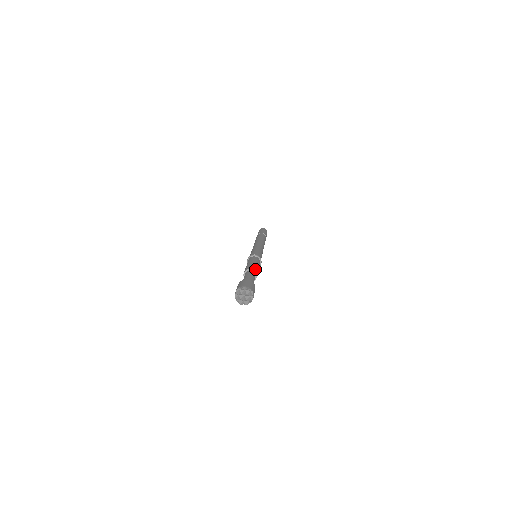
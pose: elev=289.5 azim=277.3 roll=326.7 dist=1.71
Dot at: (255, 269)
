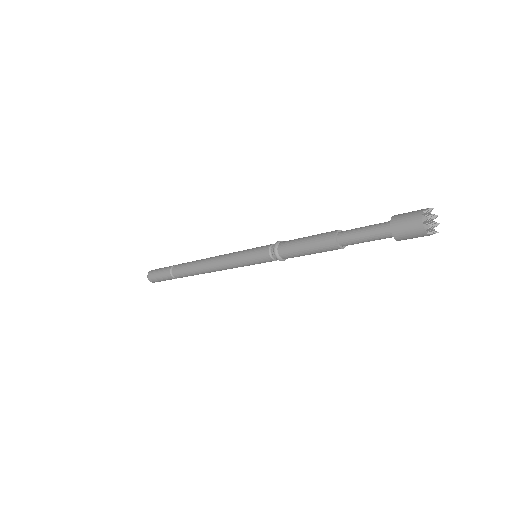
Dot at: occluded
